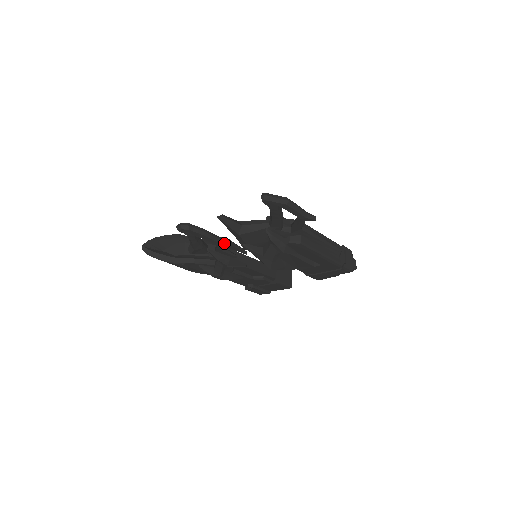
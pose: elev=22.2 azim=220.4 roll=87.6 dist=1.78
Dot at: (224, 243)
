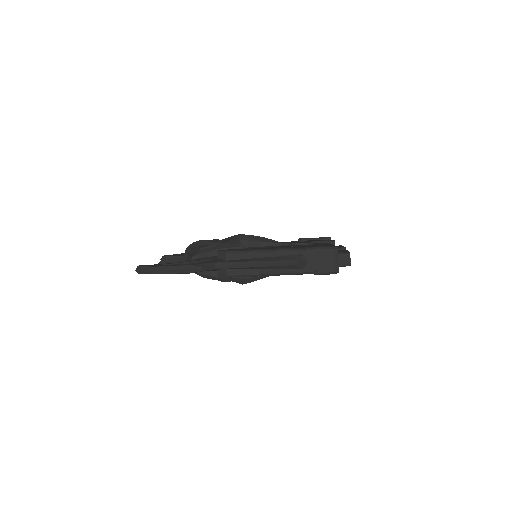
Dot at: occluded
